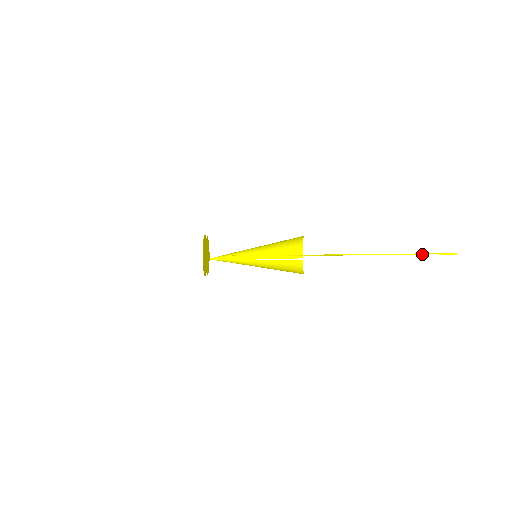
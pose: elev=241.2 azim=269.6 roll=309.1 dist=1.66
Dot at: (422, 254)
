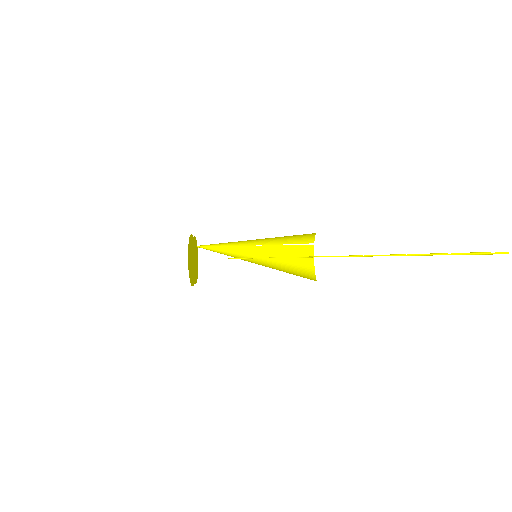
Dot at: (465, 253)
